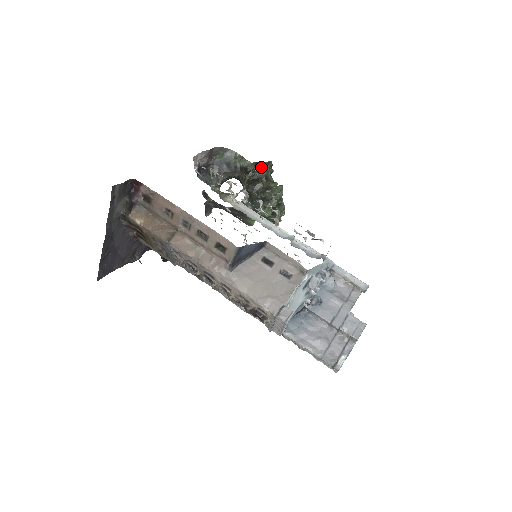
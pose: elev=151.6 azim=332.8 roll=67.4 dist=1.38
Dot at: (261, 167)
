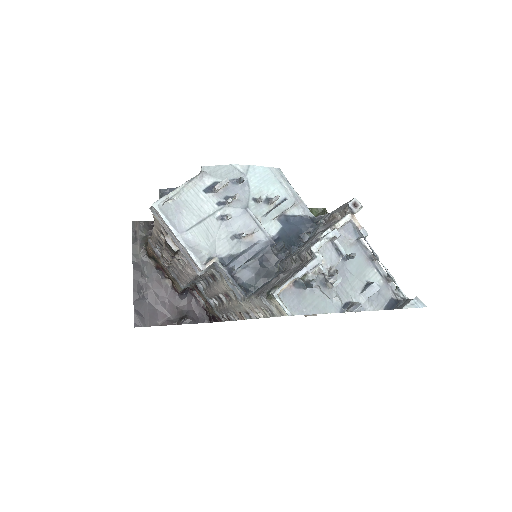
Dot at: occluded
